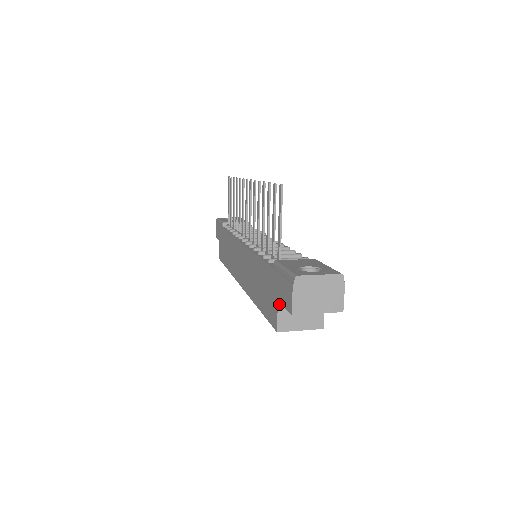
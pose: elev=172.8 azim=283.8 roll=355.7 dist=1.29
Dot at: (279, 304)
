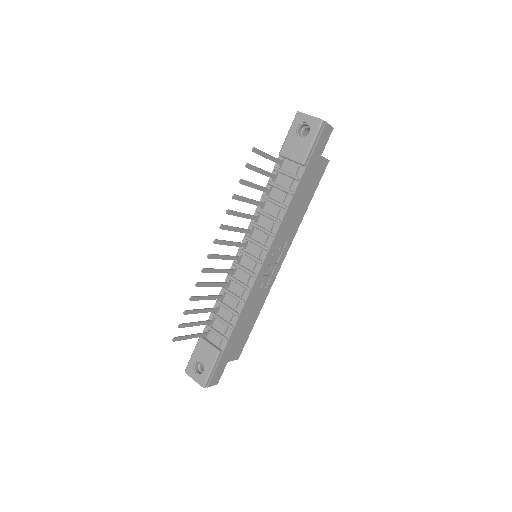
Dot at: occluded
